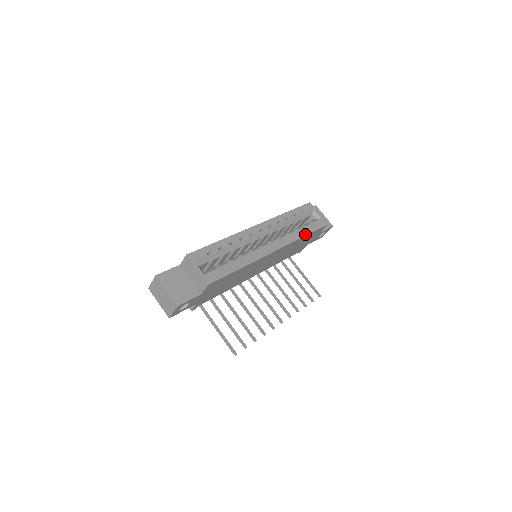
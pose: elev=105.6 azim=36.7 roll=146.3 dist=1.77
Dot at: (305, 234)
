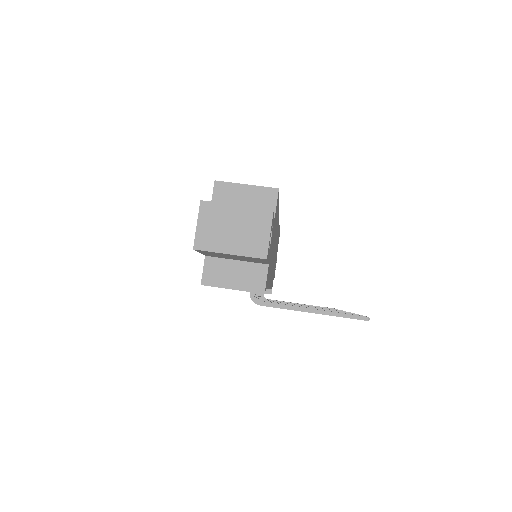
Dot at: occluded
